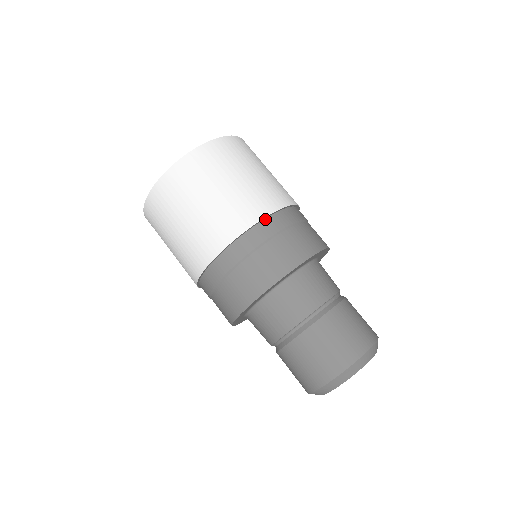
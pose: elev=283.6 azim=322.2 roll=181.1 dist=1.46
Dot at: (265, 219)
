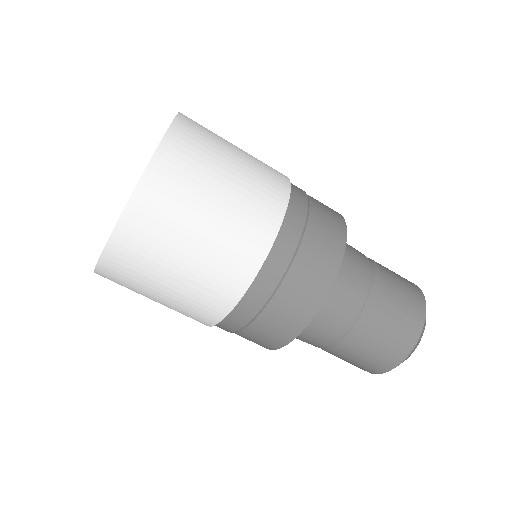
Dot at: (288, 201)
